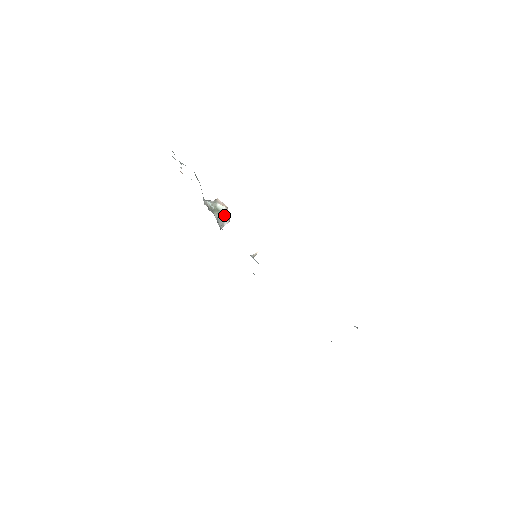
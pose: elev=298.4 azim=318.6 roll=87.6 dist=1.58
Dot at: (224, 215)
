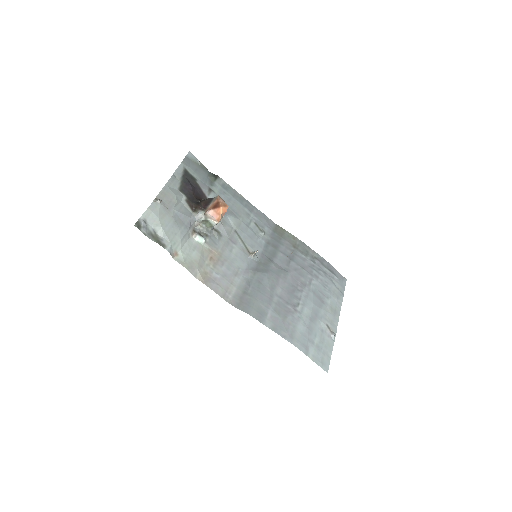
Dot at: occluded
